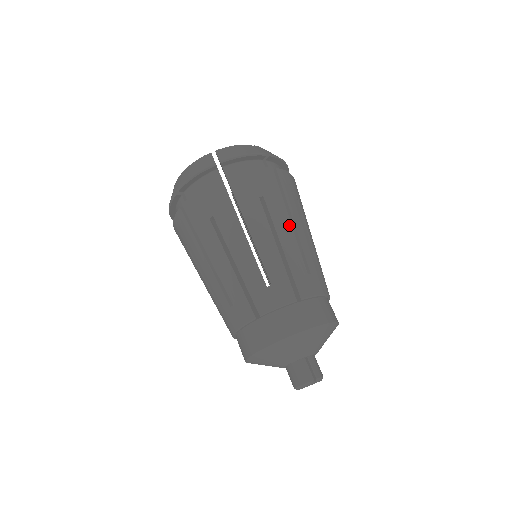
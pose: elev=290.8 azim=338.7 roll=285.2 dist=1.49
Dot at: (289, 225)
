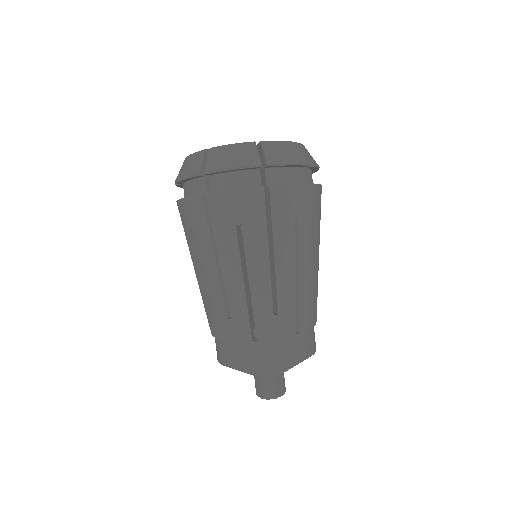
Dot at: (310, 253)
